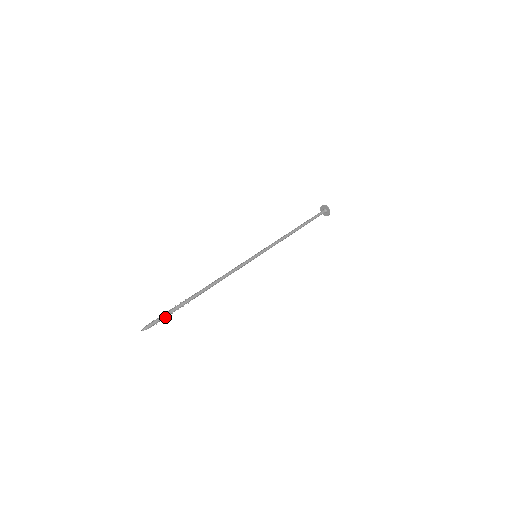
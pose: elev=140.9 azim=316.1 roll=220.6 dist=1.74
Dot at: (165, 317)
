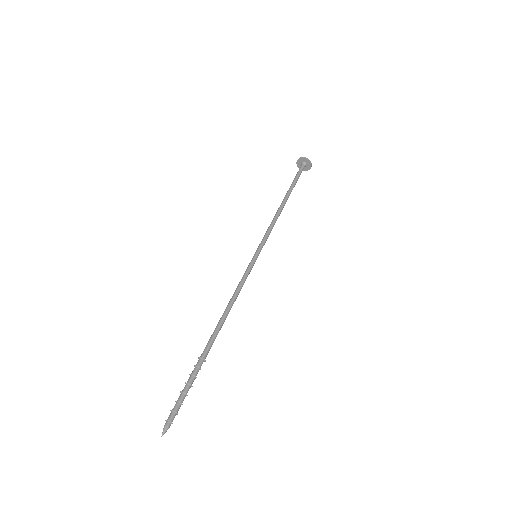
Dot at: (184, 398)
